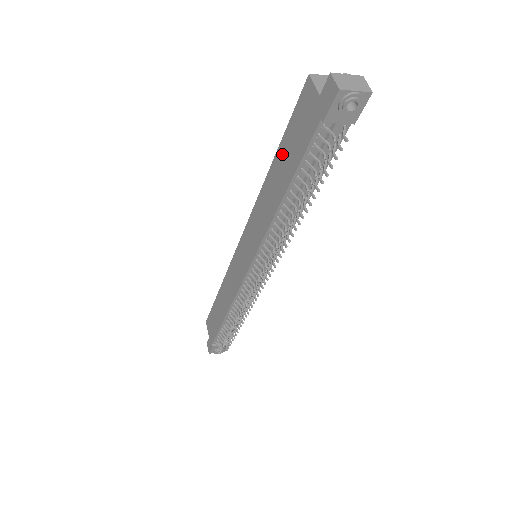
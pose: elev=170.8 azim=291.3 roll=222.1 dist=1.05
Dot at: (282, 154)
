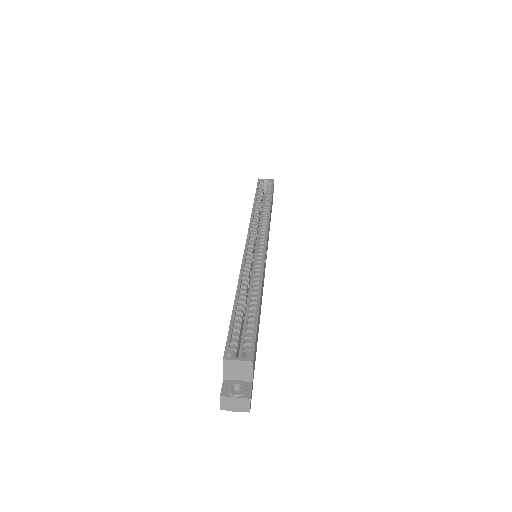
Dot at: occluded
